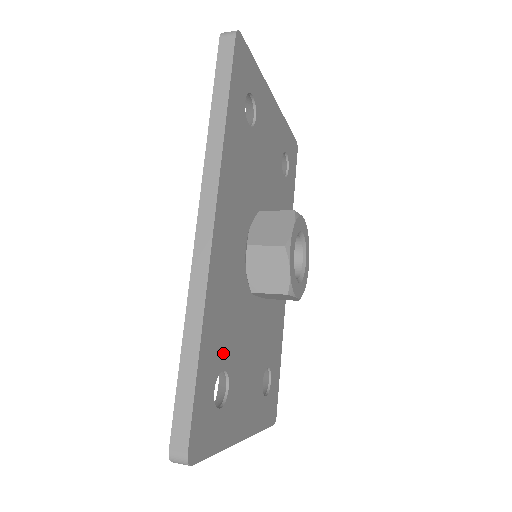
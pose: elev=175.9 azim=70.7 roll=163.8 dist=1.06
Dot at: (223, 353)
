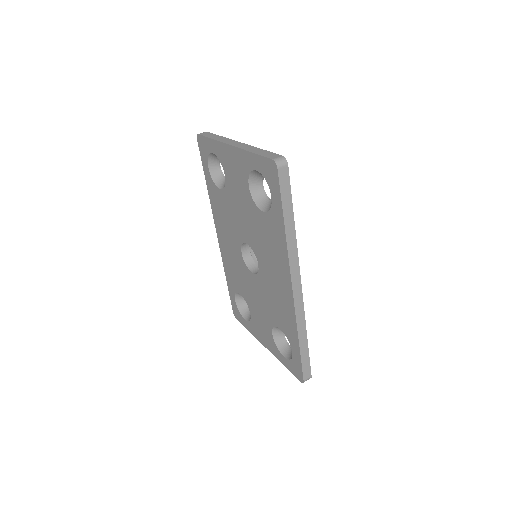
Dot at: occluded
